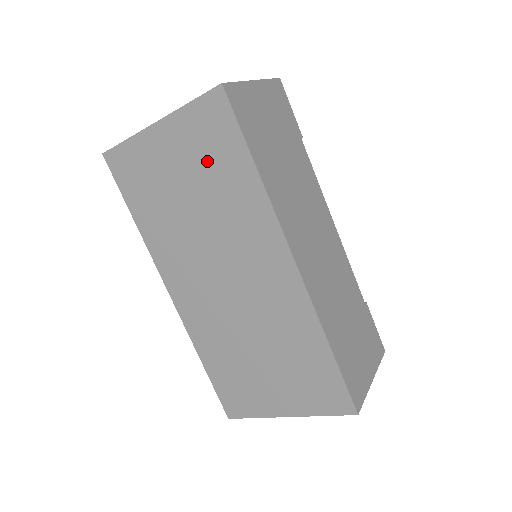
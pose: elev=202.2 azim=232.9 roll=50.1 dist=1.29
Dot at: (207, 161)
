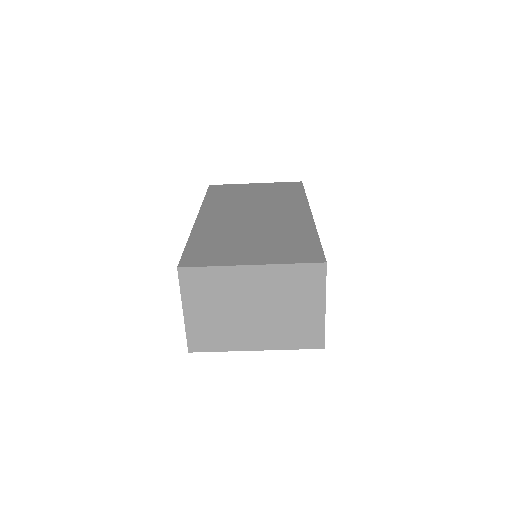
Dot at: (277, 191)
